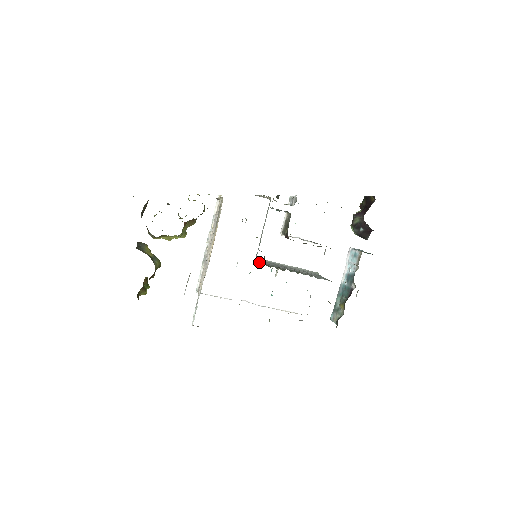
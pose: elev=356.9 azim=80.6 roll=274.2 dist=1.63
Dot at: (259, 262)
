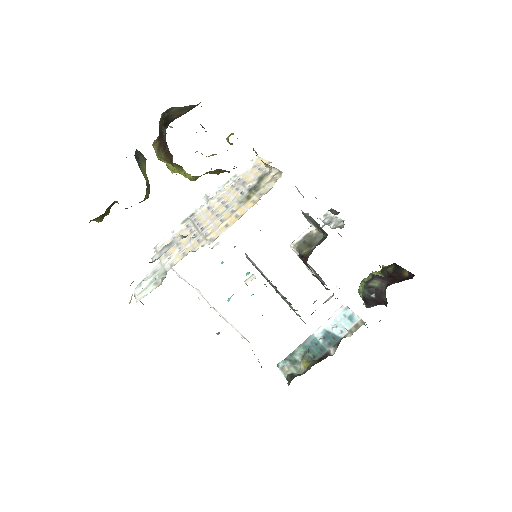
Dot at: occluded
